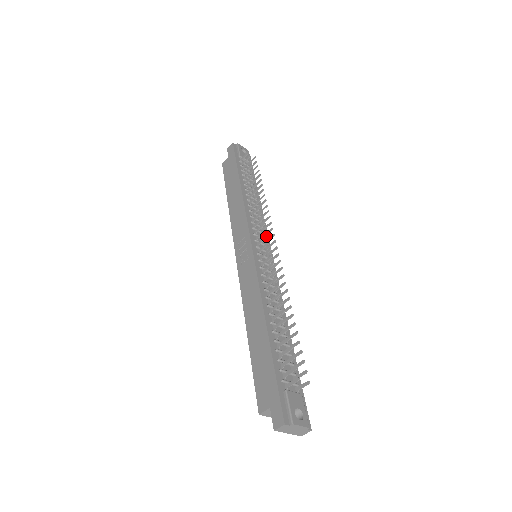
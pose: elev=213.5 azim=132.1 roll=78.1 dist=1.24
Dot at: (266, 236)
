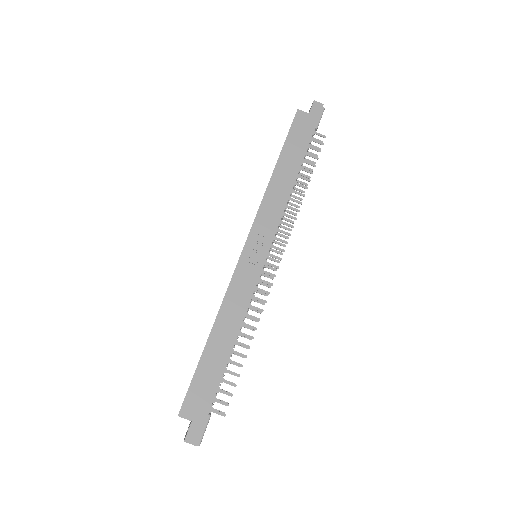
Dot at: (281, 259)
